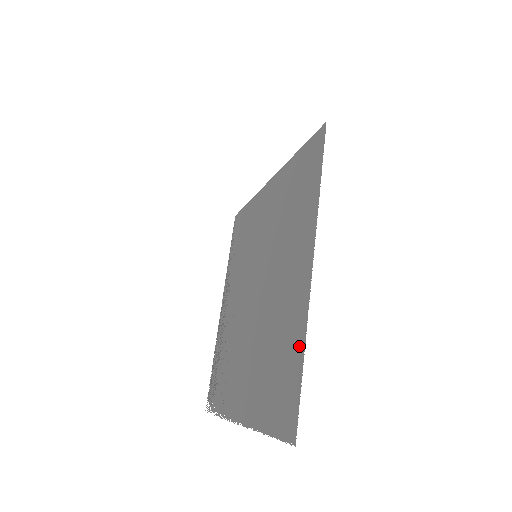
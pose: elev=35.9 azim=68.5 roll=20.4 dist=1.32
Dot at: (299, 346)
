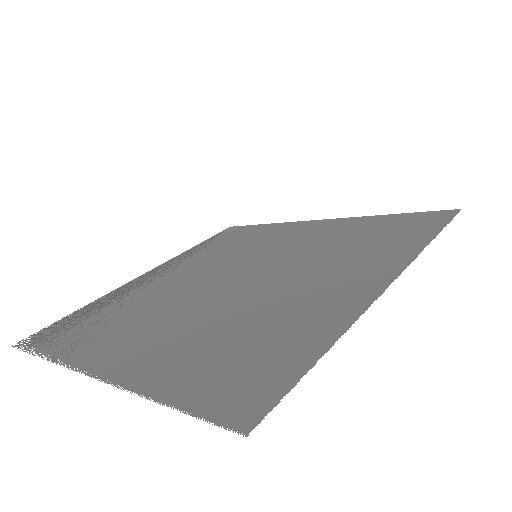
Dot at: (321, 338)
